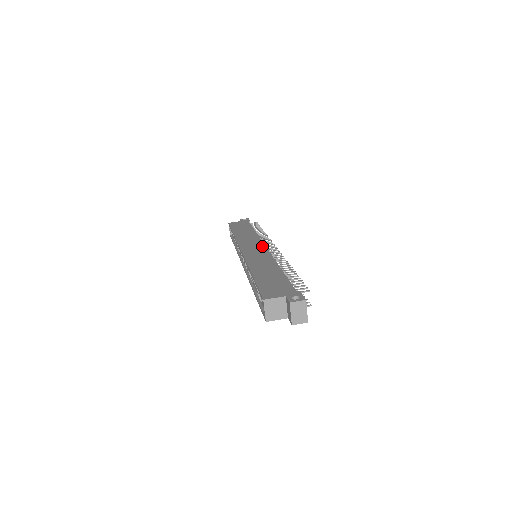
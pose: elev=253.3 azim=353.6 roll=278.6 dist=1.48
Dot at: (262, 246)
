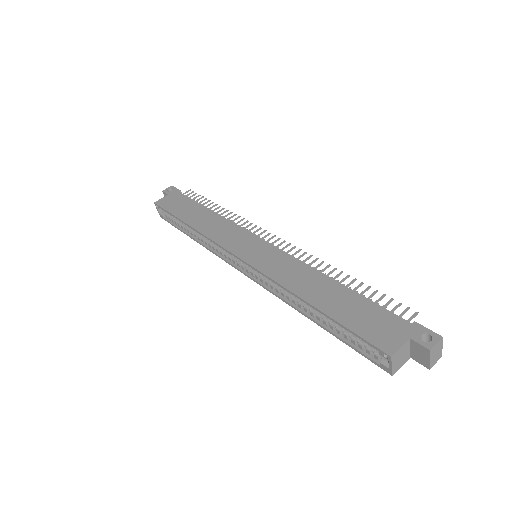
Dot at: (260, 241)
